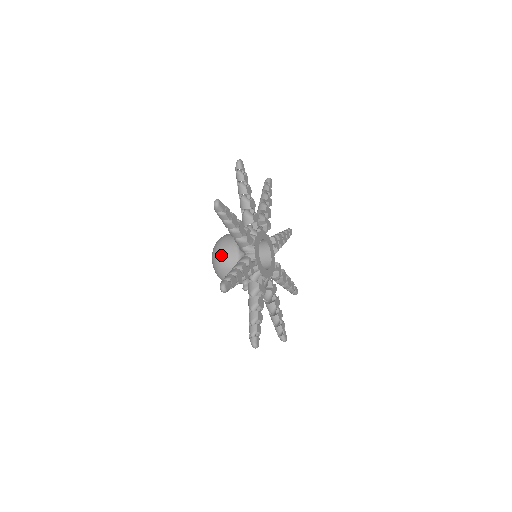
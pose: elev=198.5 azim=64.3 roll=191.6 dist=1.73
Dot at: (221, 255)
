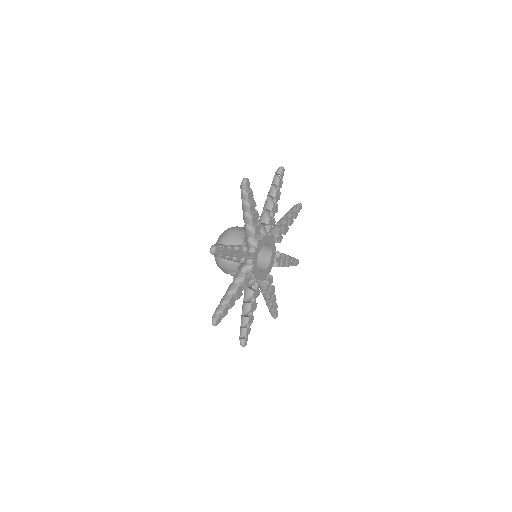
Dot at: occluded
